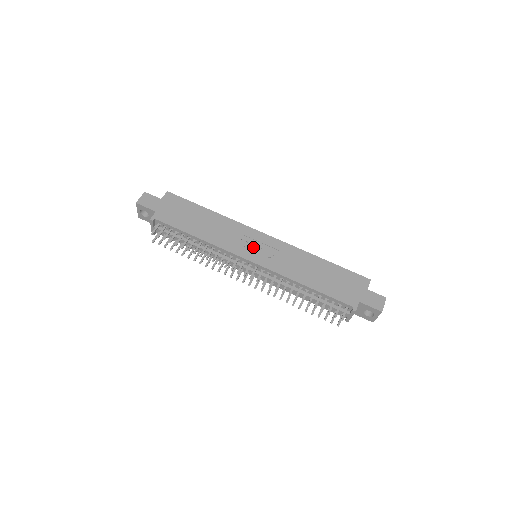
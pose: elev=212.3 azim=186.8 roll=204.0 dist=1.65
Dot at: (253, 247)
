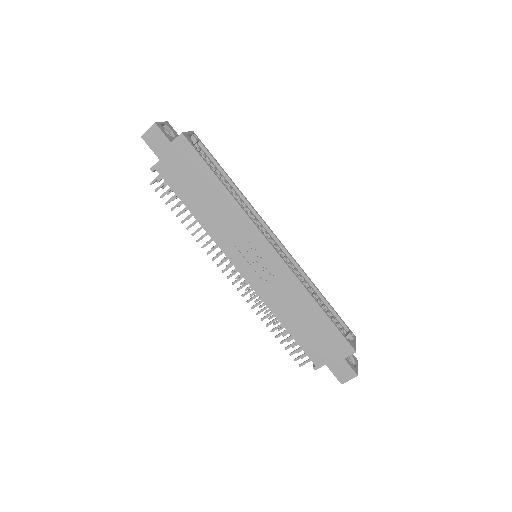
Dot at: (250, 255)
